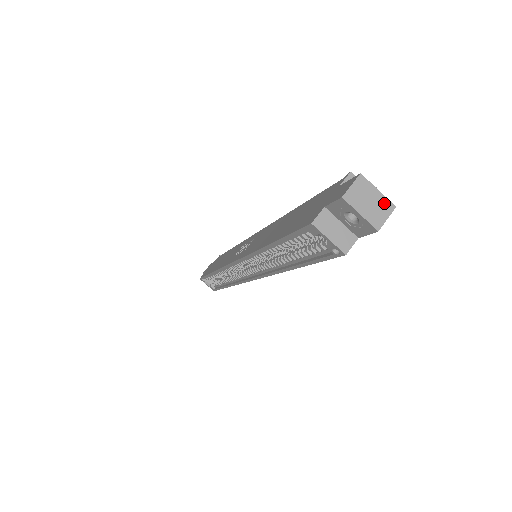
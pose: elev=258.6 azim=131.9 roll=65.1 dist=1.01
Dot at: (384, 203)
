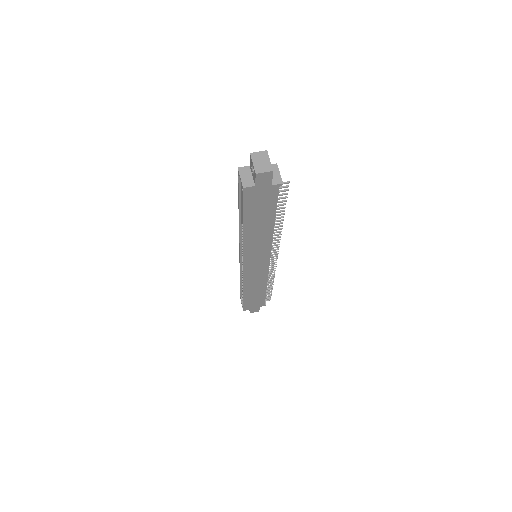
Dot at: (268, 166)
